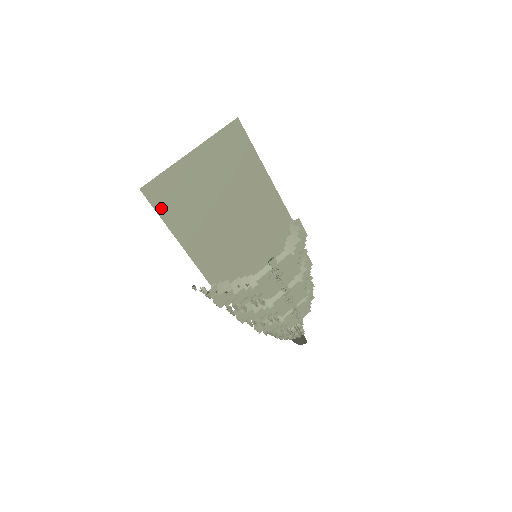
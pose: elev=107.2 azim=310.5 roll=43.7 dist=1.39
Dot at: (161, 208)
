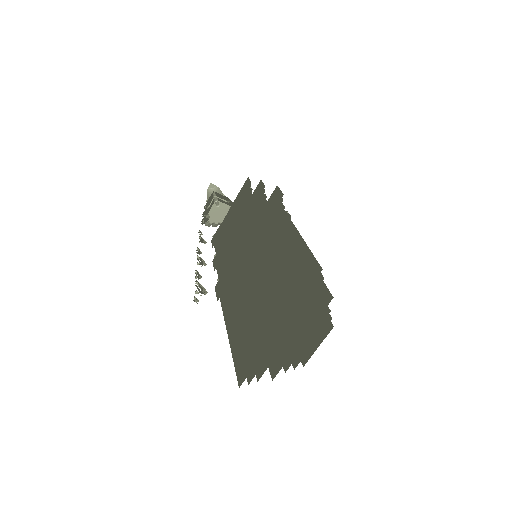
Dot at: occluded
